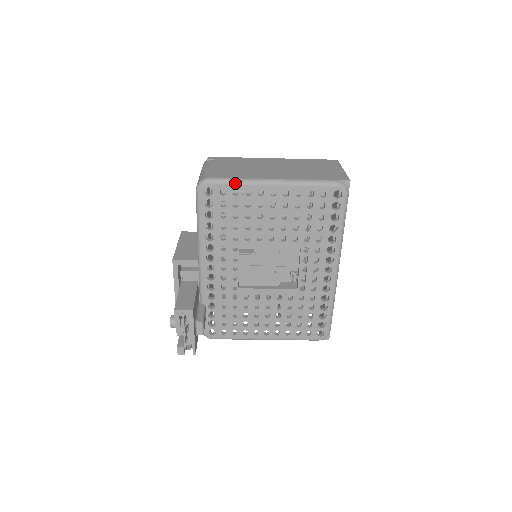
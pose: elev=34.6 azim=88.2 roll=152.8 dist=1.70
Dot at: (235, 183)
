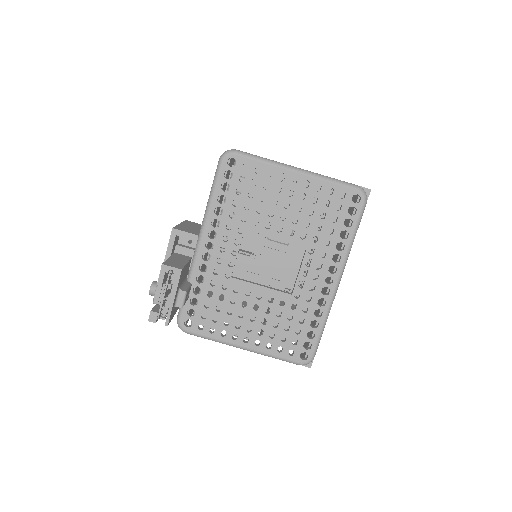
Dot at: (260, 160)
